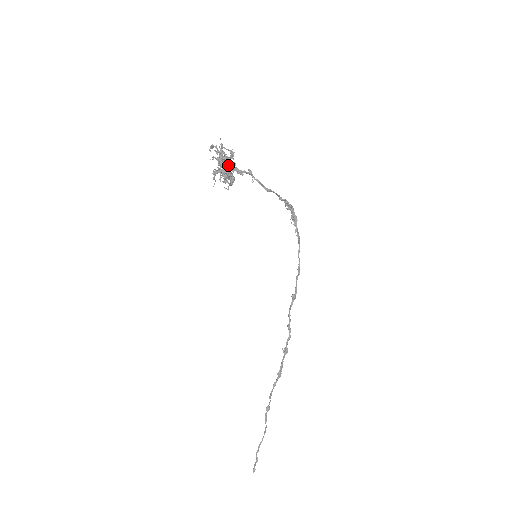
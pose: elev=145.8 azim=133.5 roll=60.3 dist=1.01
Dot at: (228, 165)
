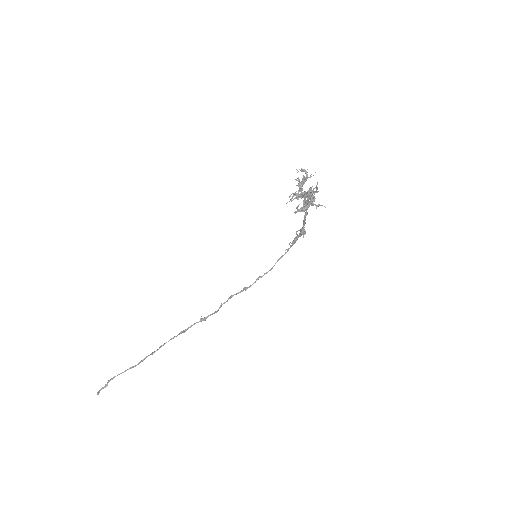
Dot at: (310, 198)
